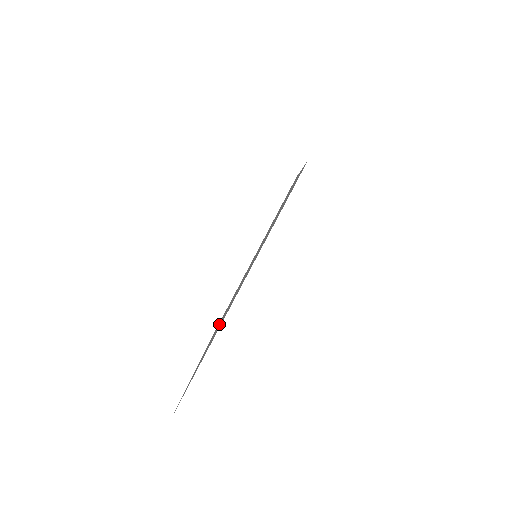
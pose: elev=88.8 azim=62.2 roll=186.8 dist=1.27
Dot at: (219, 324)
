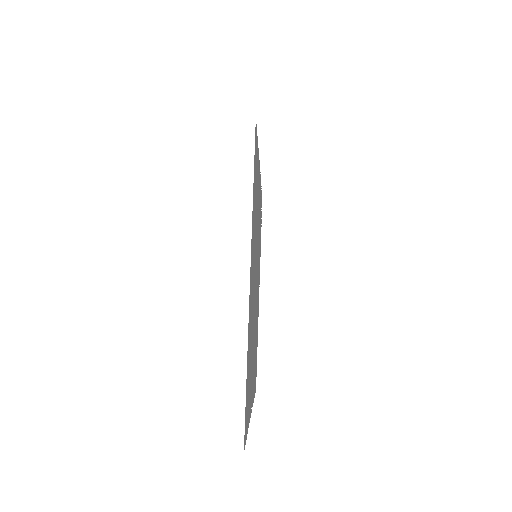
Dot at: occluded
